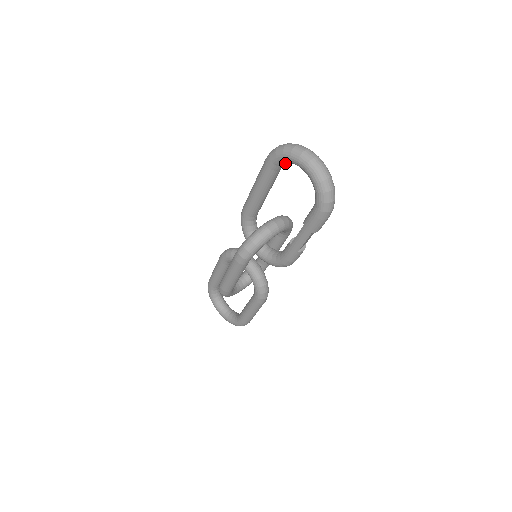
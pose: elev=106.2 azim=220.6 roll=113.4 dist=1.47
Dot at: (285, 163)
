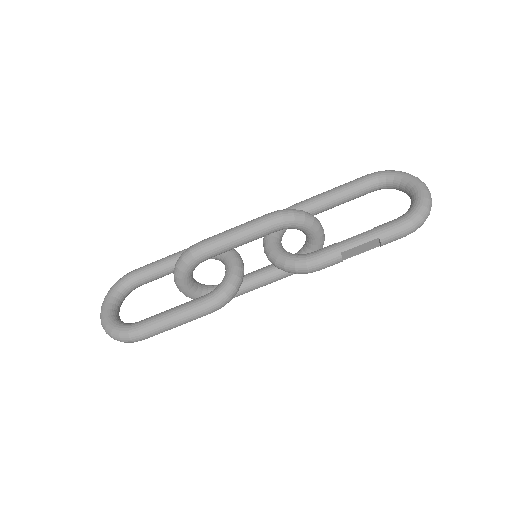
Dot at: (389, 181)
